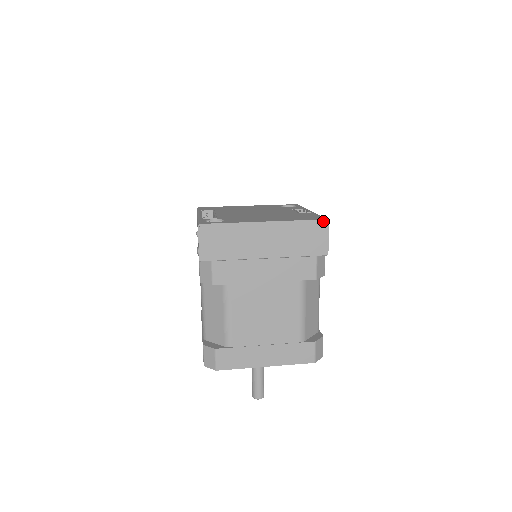
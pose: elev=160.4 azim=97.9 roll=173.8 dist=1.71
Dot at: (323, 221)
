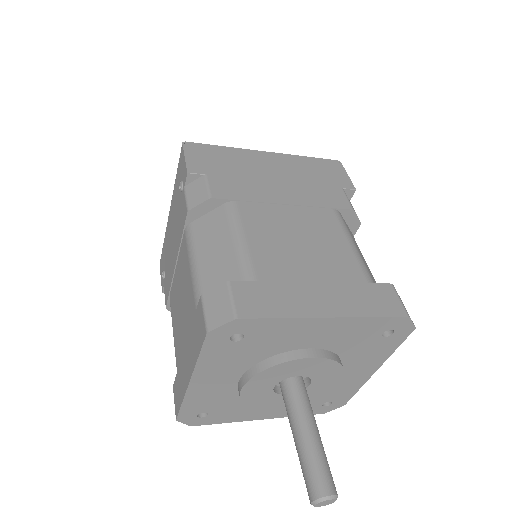
Dot at: (334, 161)
